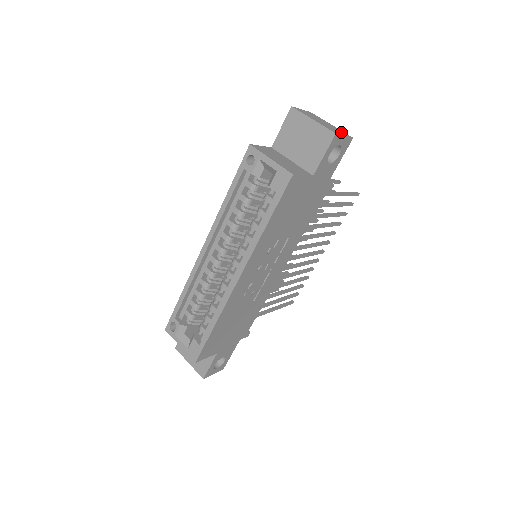
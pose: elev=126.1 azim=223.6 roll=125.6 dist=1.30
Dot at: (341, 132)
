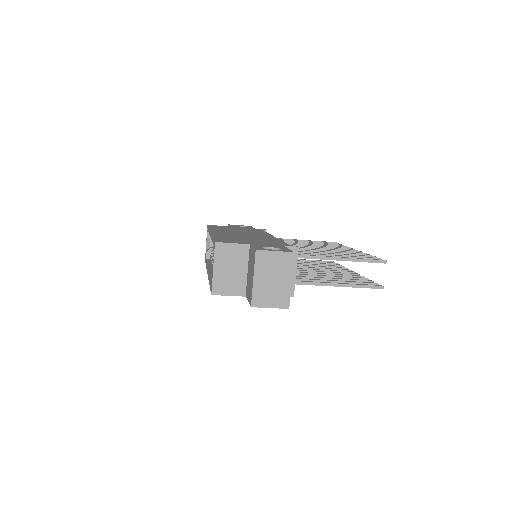
Dot at: (278, 300)
